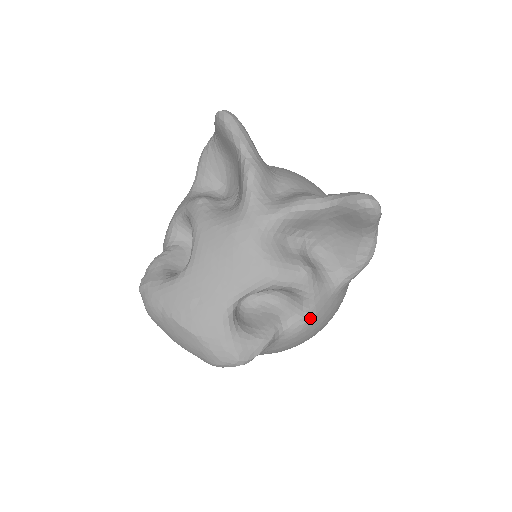
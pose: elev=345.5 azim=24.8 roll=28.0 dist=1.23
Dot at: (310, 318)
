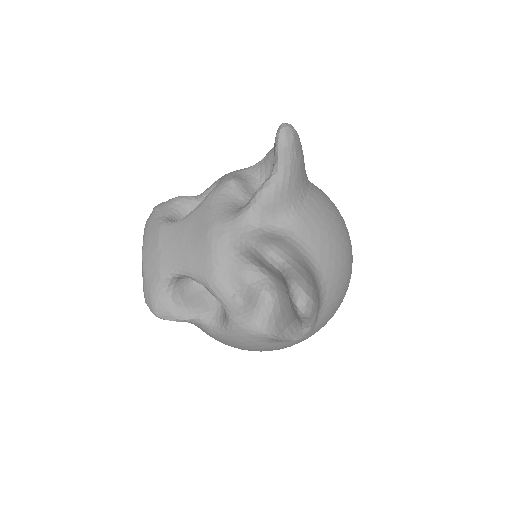
Dot at: (225, 334)
